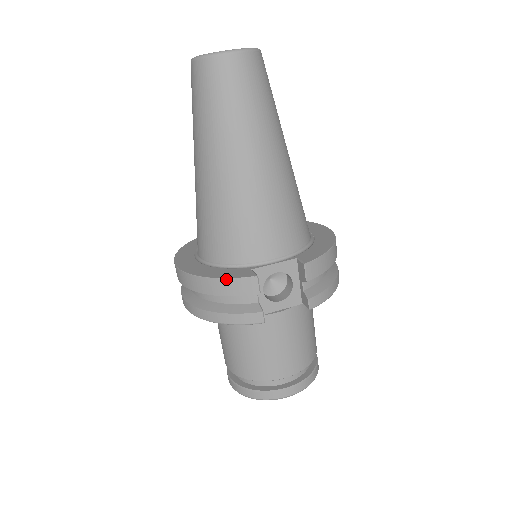
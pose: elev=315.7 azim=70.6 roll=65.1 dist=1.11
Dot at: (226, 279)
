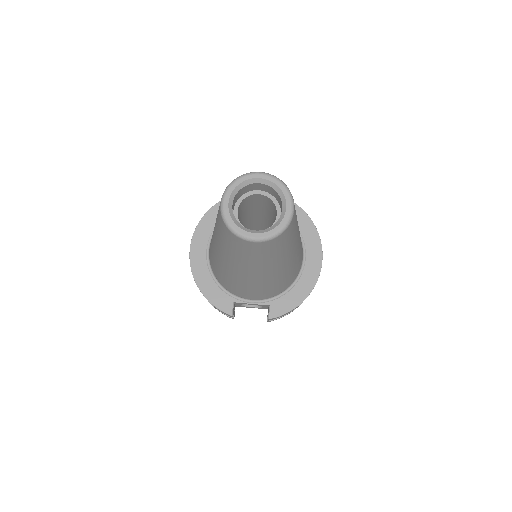
Dot at: occluded
